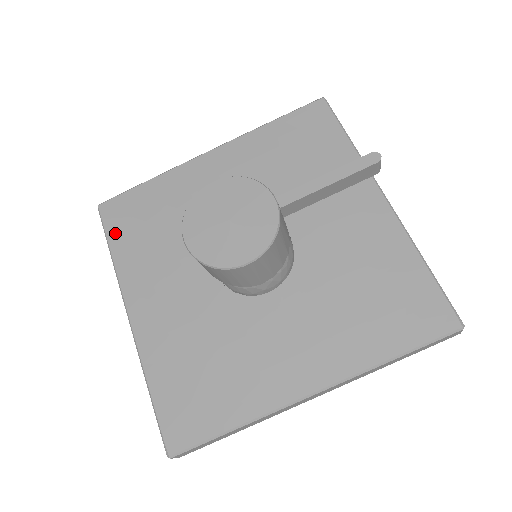
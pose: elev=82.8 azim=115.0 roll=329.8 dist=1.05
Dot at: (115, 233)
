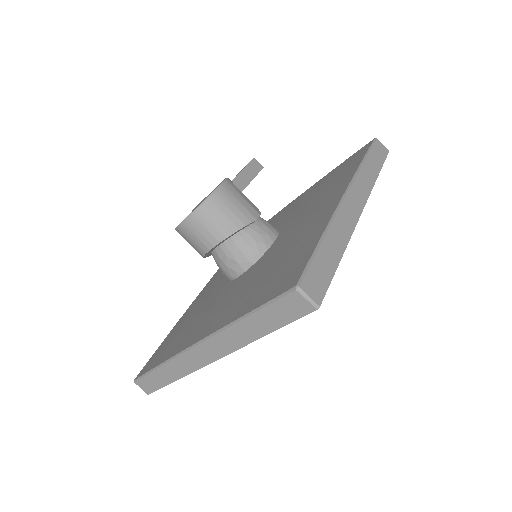
Dot at: (156, 362)
